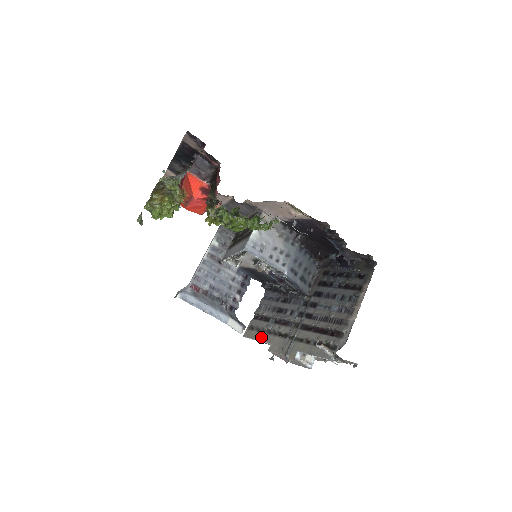
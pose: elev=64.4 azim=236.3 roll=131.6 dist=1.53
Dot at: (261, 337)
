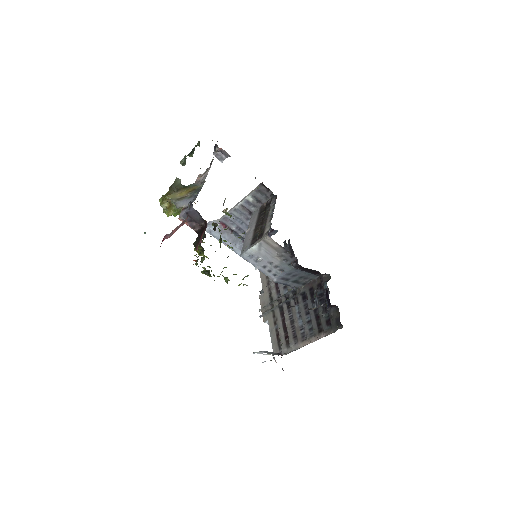
Dot at: (263, 280)
